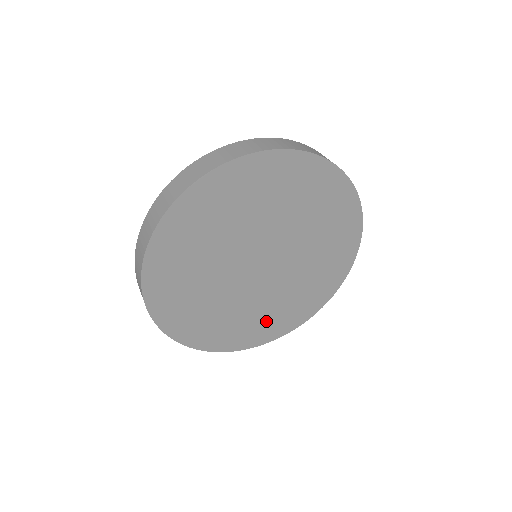
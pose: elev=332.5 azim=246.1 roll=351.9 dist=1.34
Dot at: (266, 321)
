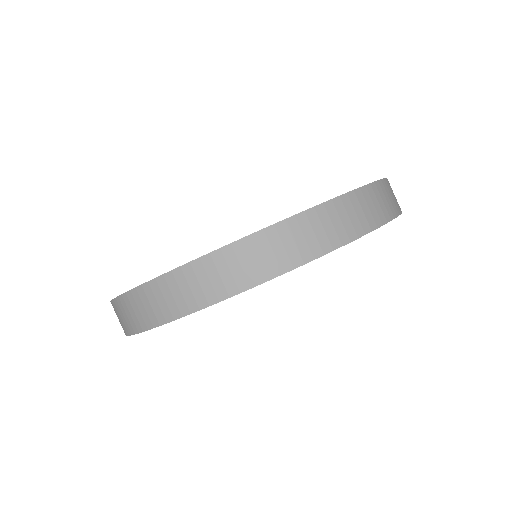
Dot at: occluded
